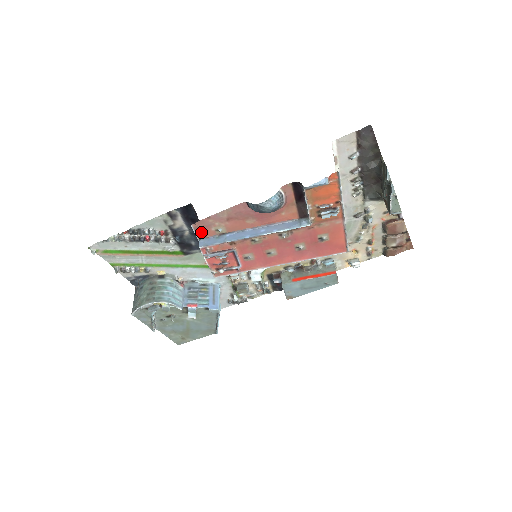
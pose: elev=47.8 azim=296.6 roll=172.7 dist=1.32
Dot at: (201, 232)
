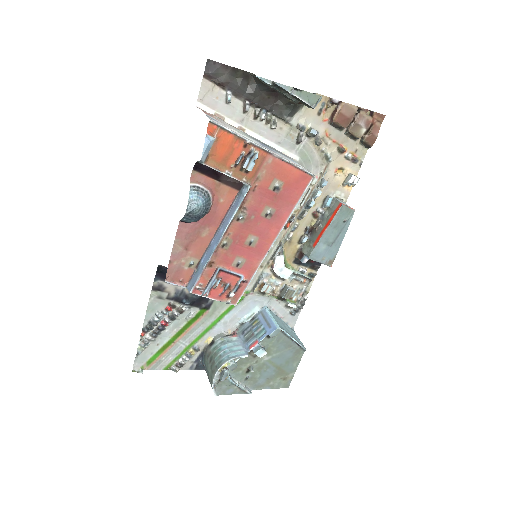
Dot at: (180, 279)
